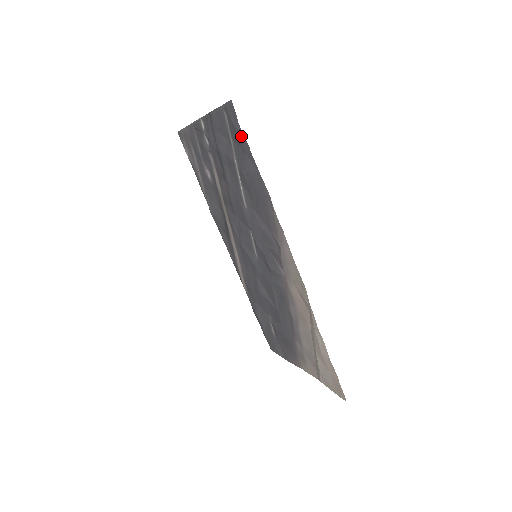
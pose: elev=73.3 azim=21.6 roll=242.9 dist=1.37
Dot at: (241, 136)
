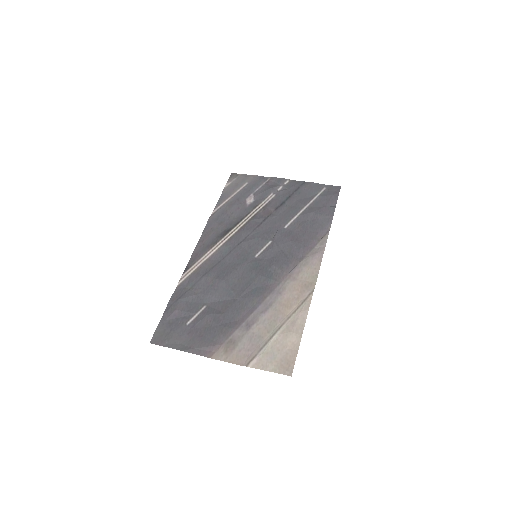
Dot at: (334, 199)
